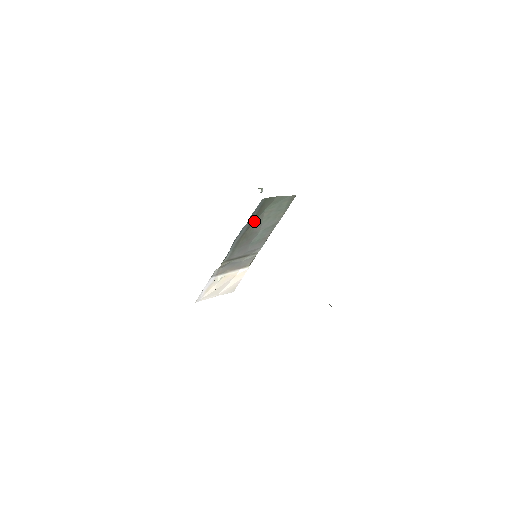
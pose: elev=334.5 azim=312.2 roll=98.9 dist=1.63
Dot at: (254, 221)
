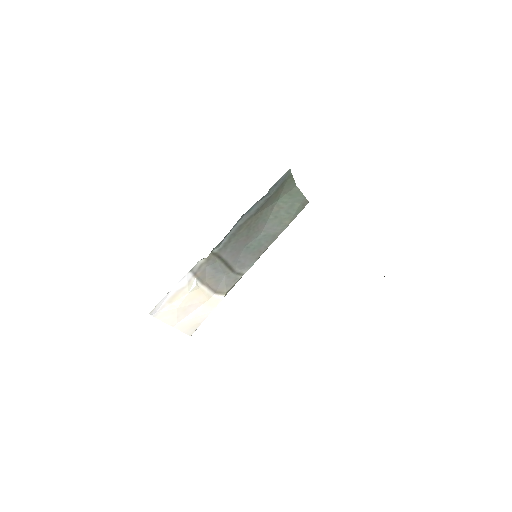
Dot at: (265, 207)
